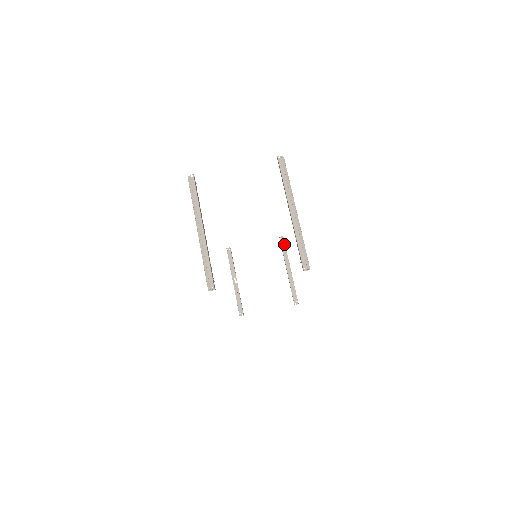
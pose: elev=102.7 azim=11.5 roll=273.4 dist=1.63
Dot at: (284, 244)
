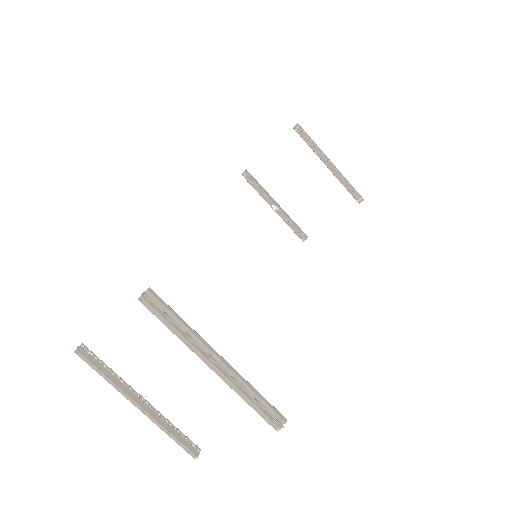
Dot at: (304, 134)
